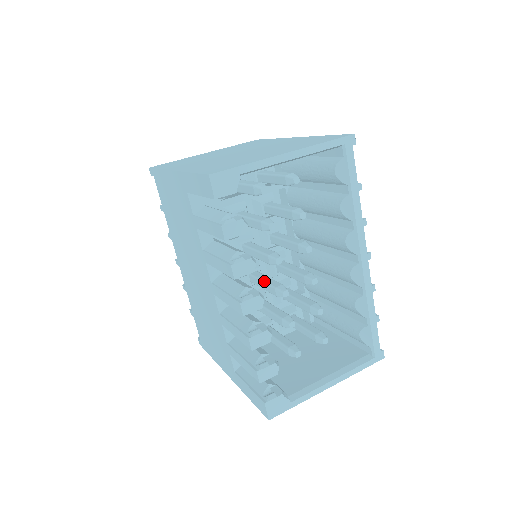
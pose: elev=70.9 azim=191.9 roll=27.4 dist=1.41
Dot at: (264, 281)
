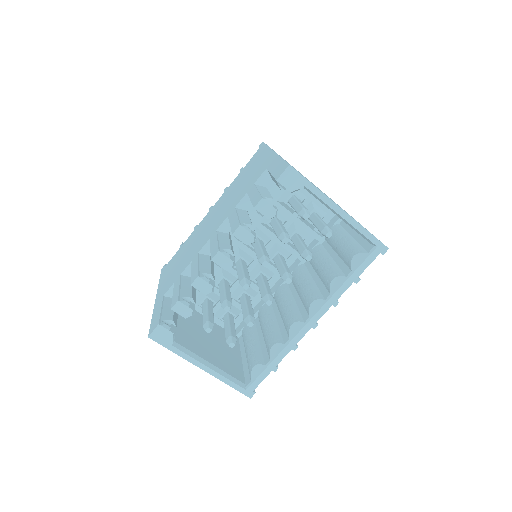
Dot at: (243, 269)
